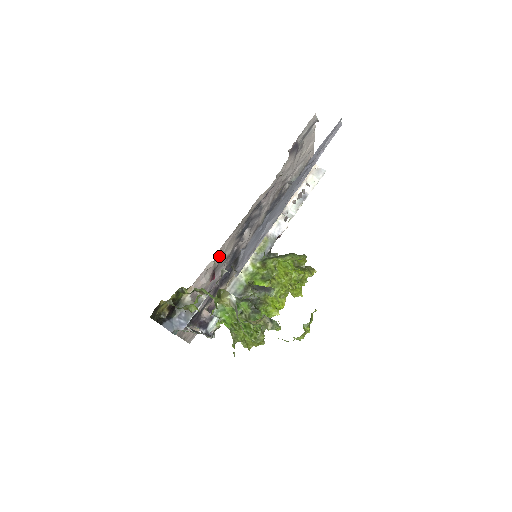
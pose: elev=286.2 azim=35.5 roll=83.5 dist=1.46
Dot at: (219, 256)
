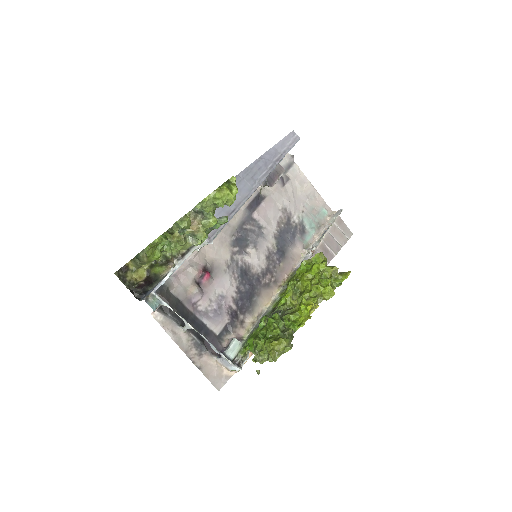
Dot at: (211, 256)
